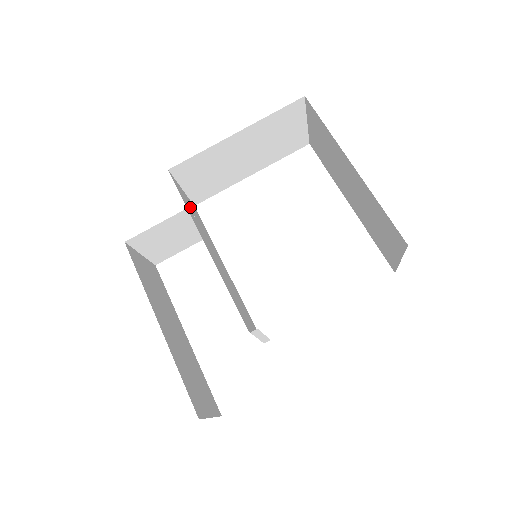
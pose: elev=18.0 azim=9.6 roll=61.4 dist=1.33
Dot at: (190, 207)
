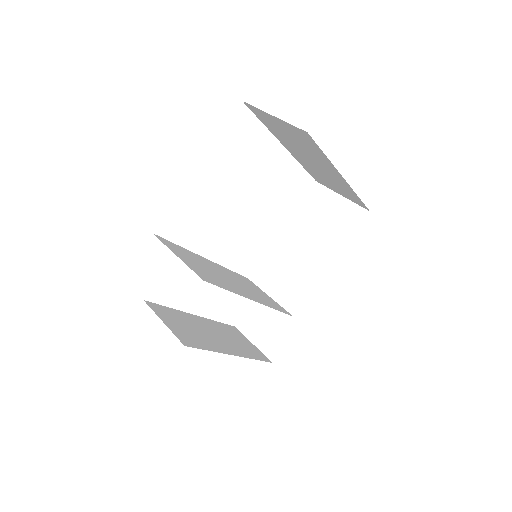
Dot at: (201, 269)
